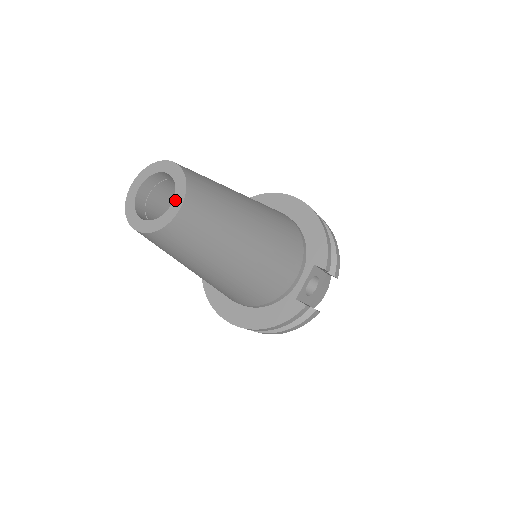
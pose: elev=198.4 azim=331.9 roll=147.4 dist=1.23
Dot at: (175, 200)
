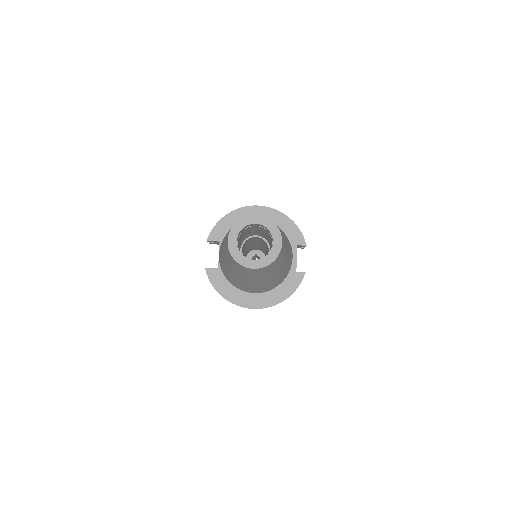
Dot at: (275, 239)
